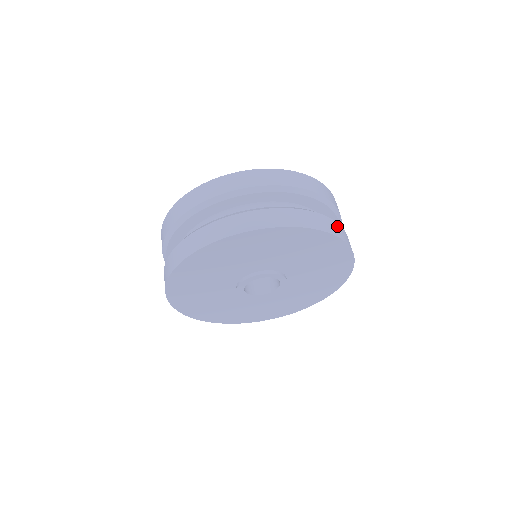
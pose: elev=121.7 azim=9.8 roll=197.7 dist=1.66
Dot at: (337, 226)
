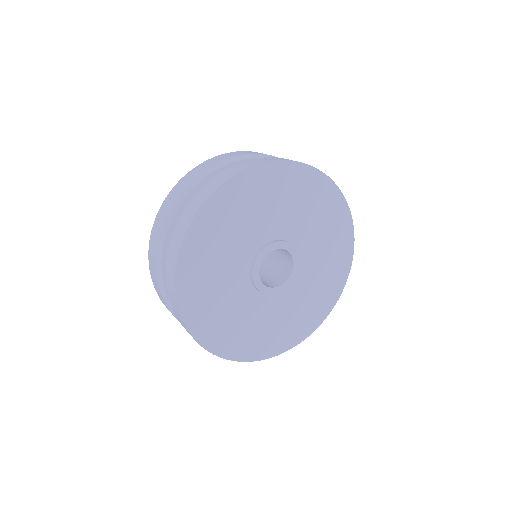
Dot at: occluded
